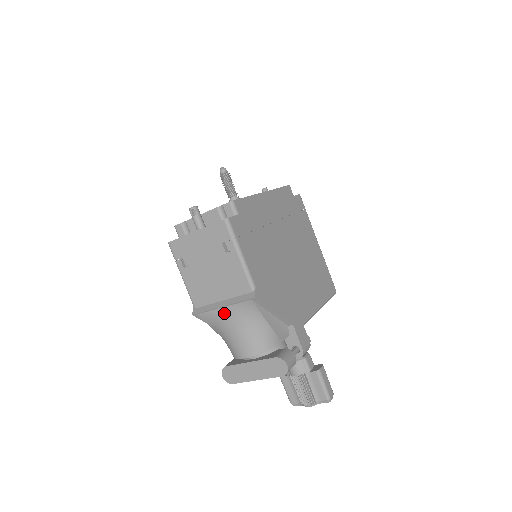
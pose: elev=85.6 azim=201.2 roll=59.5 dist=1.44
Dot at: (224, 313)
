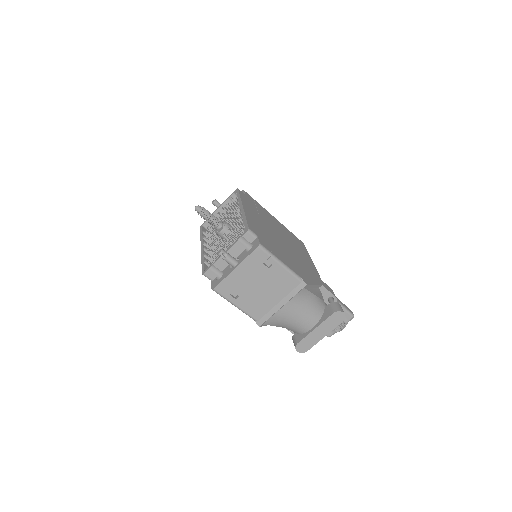
Dot at: (285, 310)
